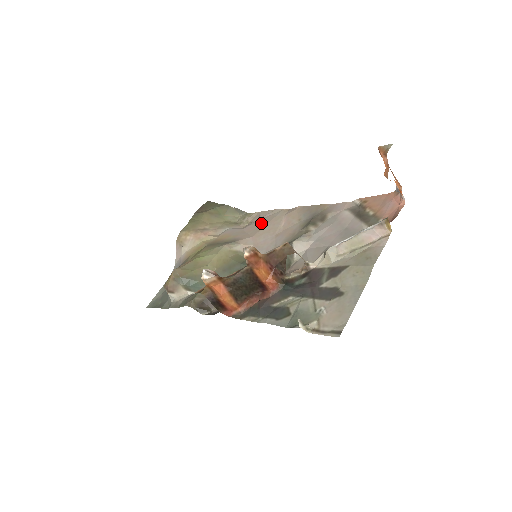
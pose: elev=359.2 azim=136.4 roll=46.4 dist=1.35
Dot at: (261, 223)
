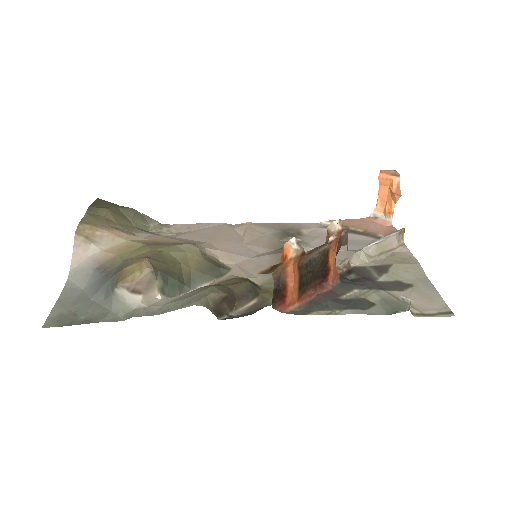
Dot at: (205, 232)
